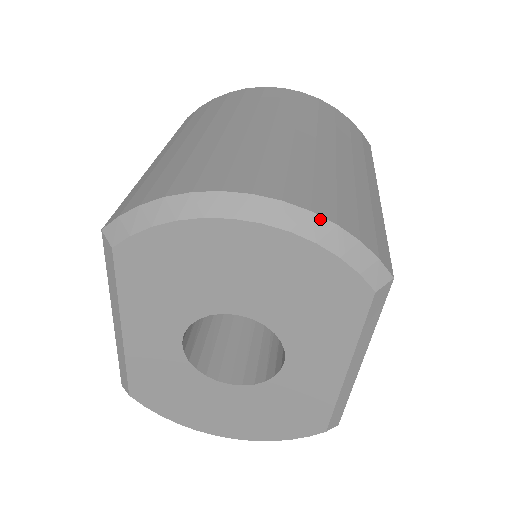
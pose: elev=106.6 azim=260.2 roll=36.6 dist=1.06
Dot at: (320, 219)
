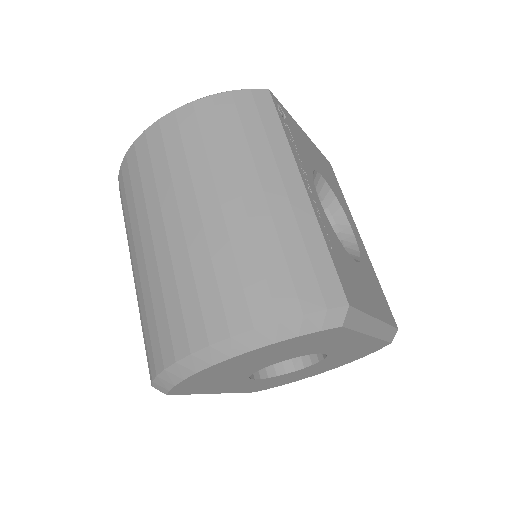
Dot at: (264, 328)
